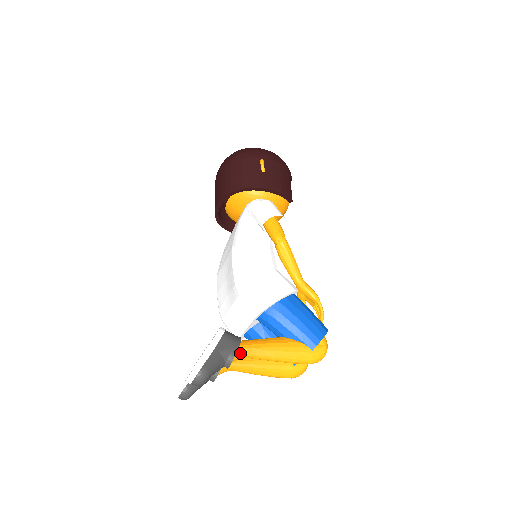
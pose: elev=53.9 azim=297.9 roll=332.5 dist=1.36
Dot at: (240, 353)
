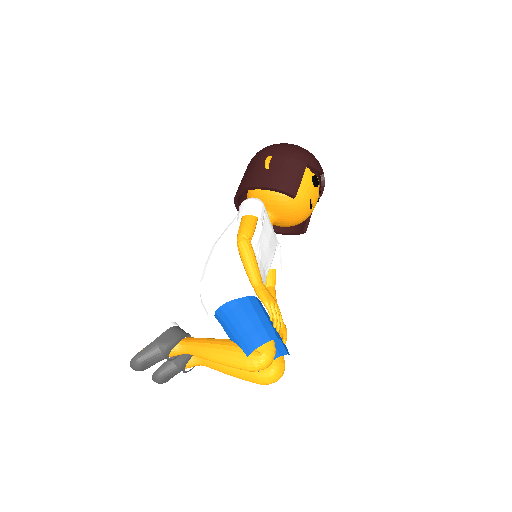
Dot at: (181, 349)
